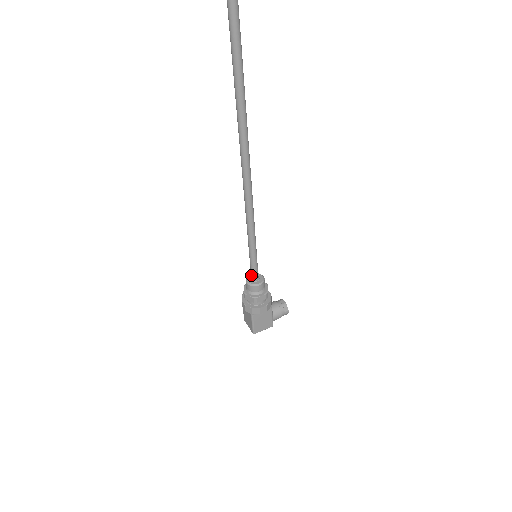
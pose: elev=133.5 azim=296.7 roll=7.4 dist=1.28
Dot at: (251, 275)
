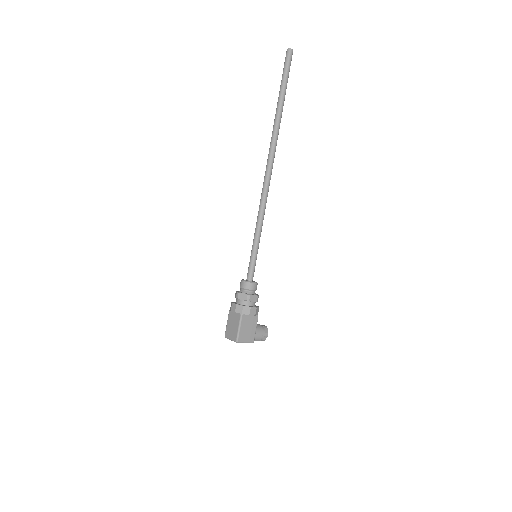
Dot at: (248, 274)
